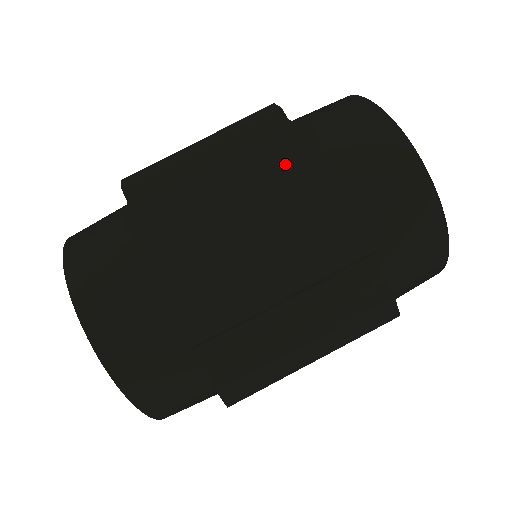
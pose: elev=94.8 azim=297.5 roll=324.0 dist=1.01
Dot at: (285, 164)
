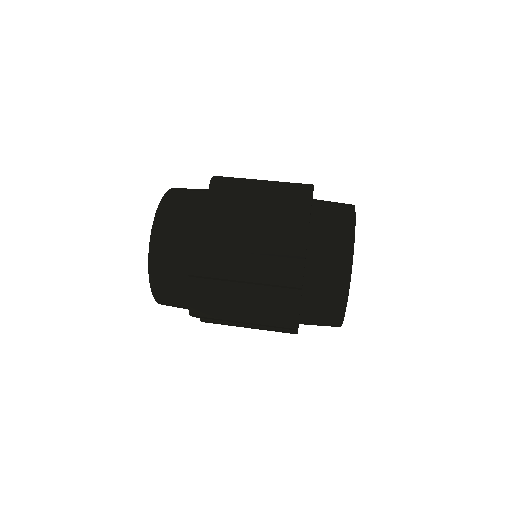
Dot at: occluded
